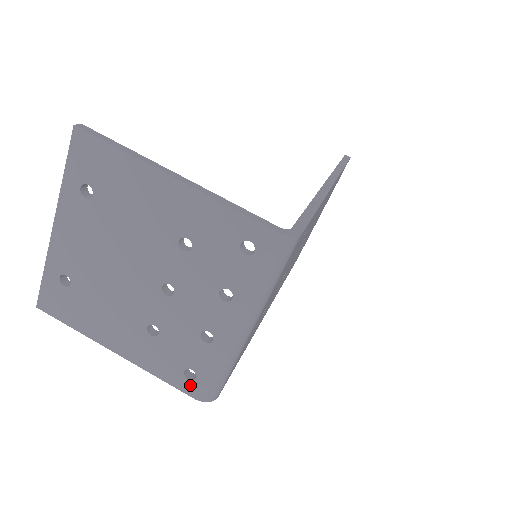
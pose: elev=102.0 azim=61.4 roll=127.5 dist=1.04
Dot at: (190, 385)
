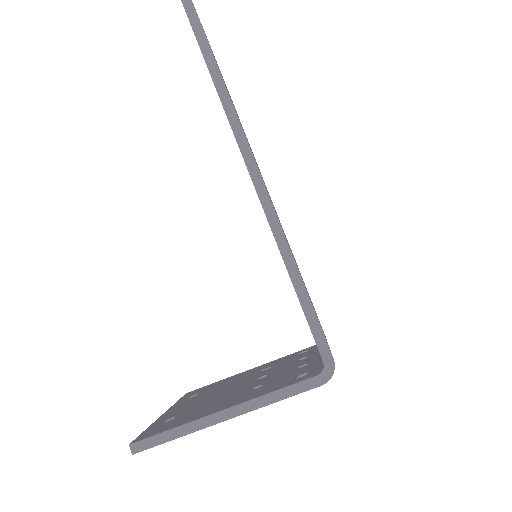
Dot at: occluded
